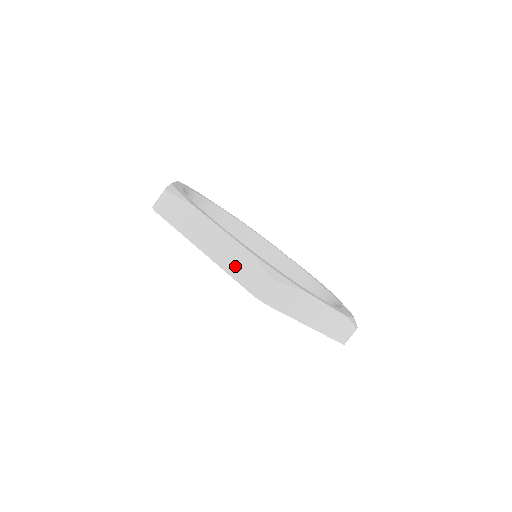
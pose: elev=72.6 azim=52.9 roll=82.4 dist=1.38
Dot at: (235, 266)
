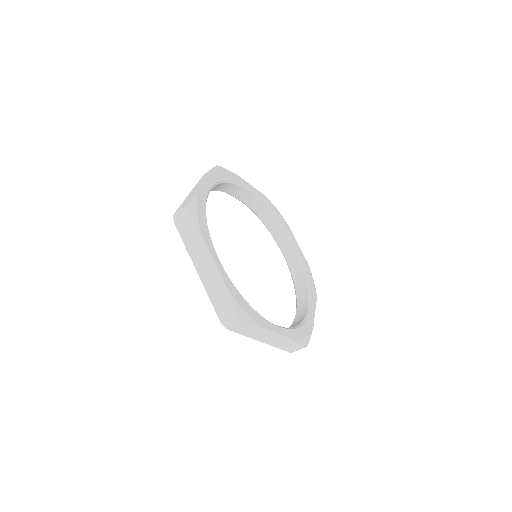
Dot at: (187, 199)
